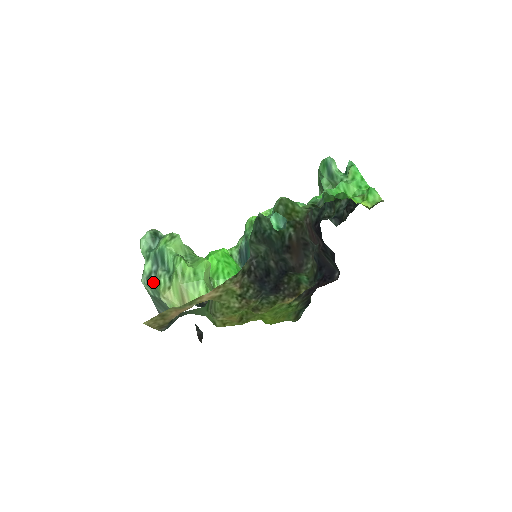
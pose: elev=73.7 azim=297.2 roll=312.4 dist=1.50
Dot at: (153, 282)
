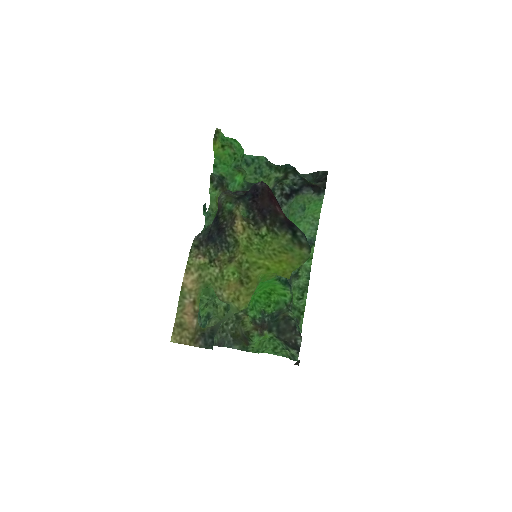
Dot at: occluded
